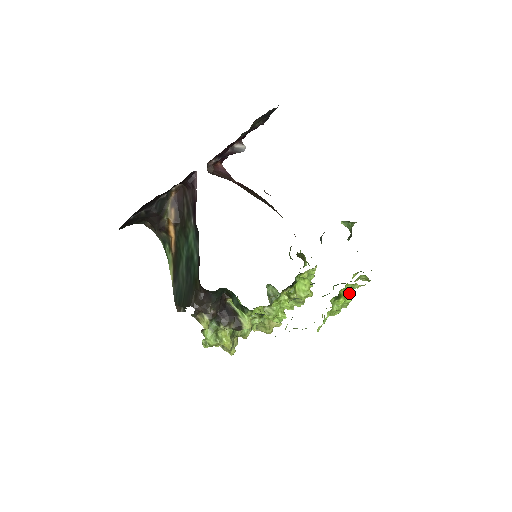
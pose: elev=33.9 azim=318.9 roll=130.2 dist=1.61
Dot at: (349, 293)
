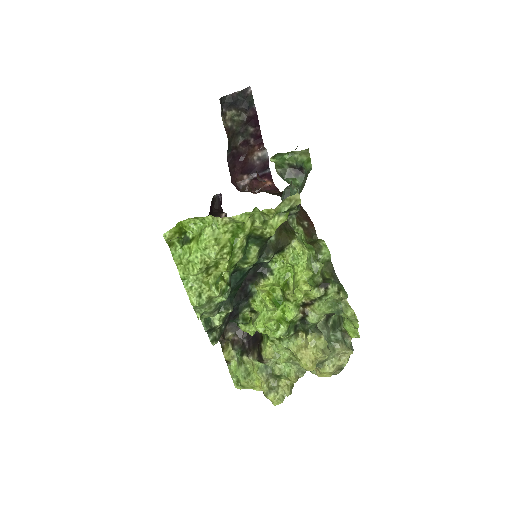
Dot at: (203, 232)
